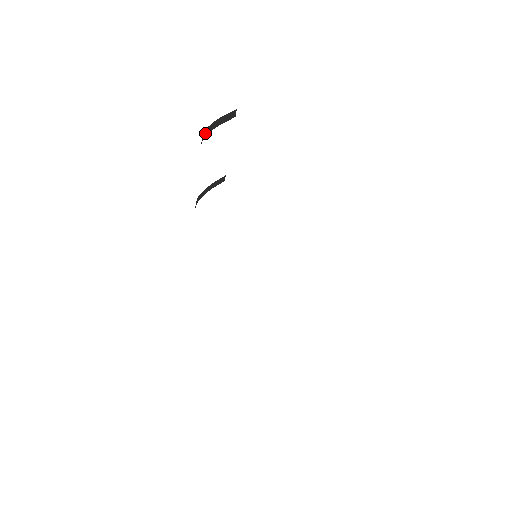
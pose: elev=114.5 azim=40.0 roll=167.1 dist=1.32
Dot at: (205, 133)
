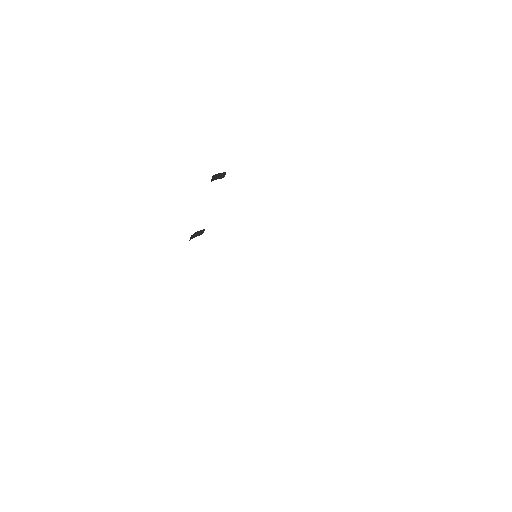
Dot at: (211, 179)
